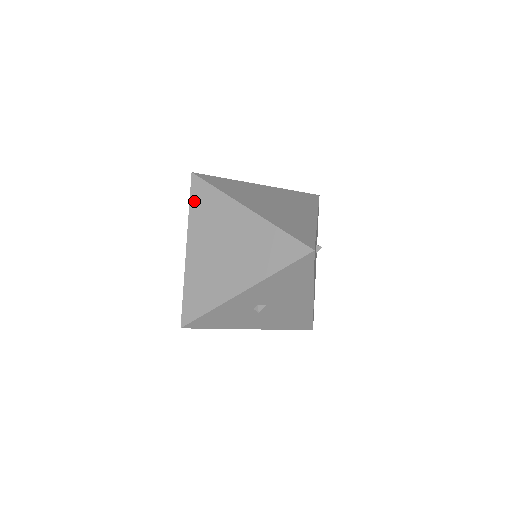
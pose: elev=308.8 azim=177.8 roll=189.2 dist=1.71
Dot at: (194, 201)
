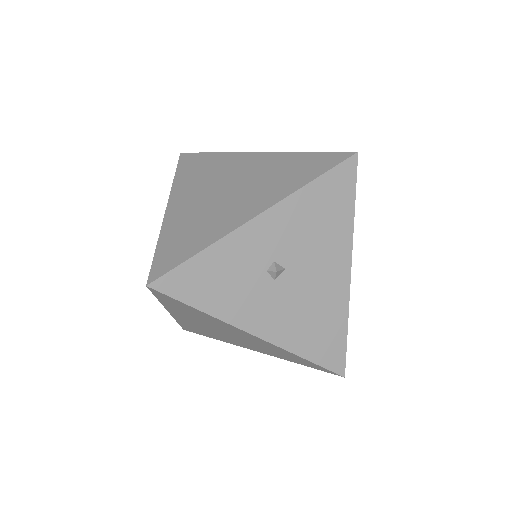
Dot at: (182, 169)
